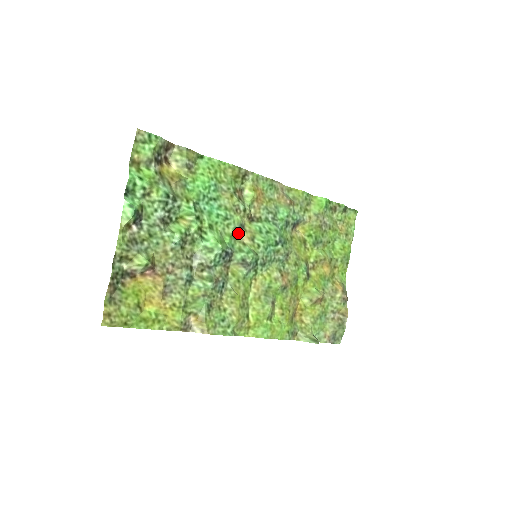
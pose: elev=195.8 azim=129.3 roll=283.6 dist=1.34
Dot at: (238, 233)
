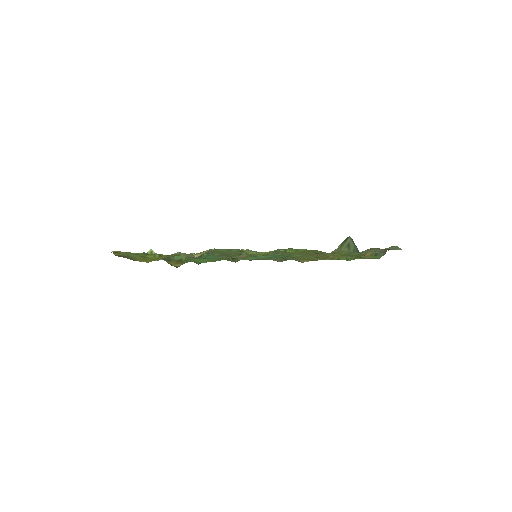
Dot at: occluded
